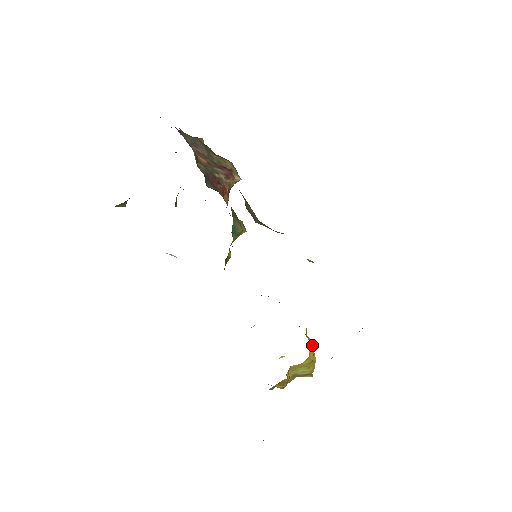
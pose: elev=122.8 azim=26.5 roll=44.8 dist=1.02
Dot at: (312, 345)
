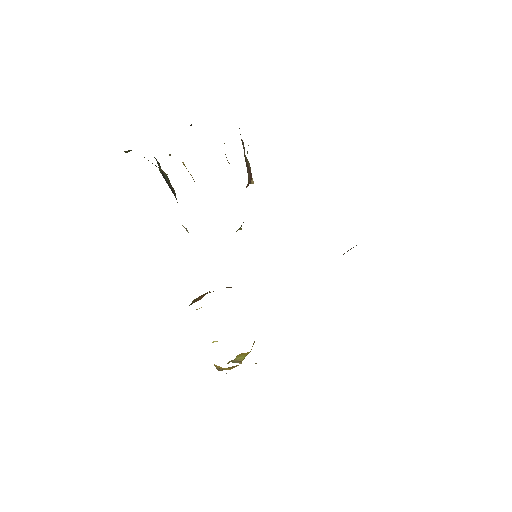
Dot at: occluded
